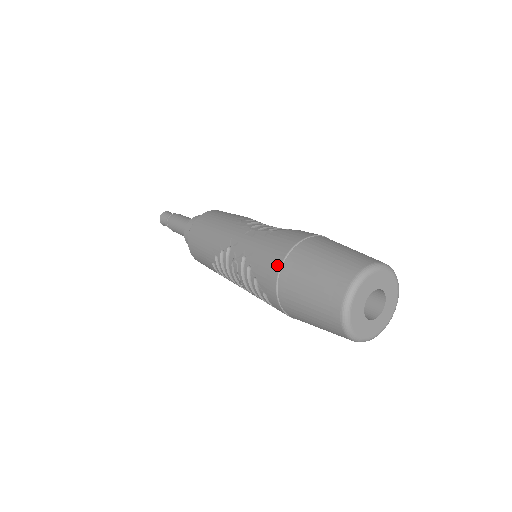
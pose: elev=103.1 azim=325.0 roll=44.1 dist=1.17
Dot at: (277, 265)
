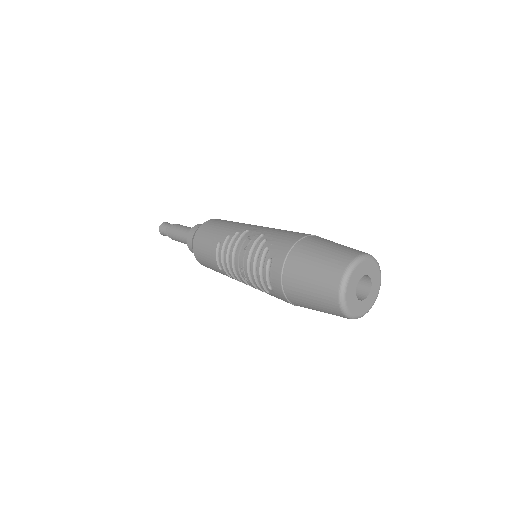
Dot at: (296, 238)
